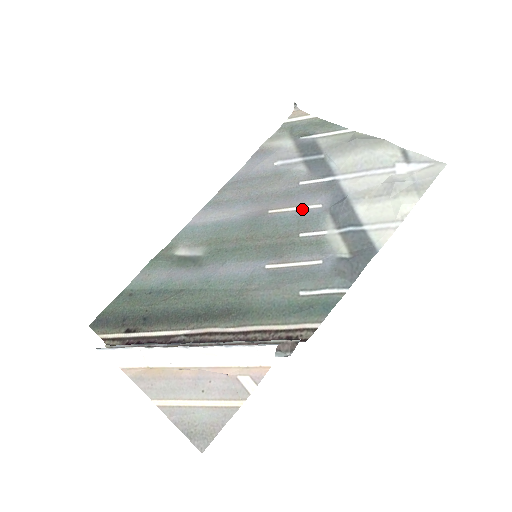
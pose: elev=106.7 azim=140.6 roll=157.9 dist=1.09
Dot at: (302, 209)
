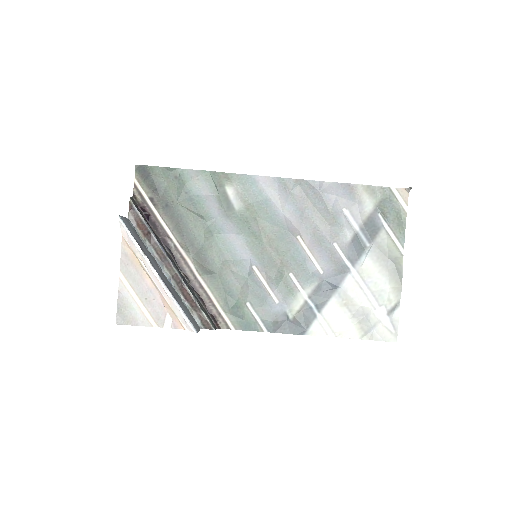
Dot at: (312, 261)
